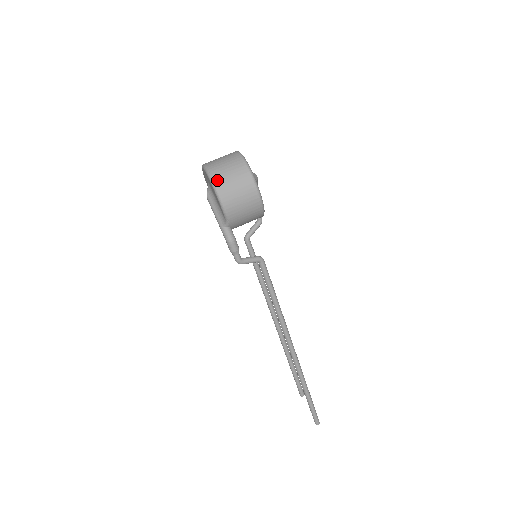
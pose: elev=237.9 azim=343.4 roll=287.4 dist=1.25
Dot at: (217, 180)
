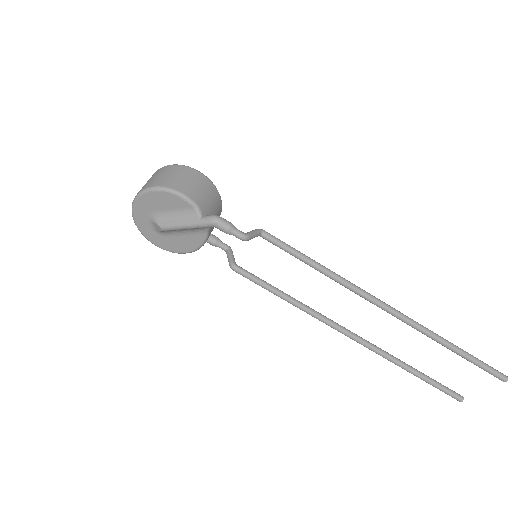
Dot at: (153, 184)
